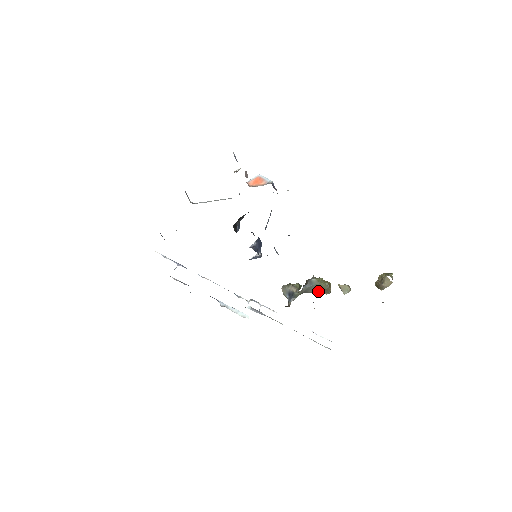
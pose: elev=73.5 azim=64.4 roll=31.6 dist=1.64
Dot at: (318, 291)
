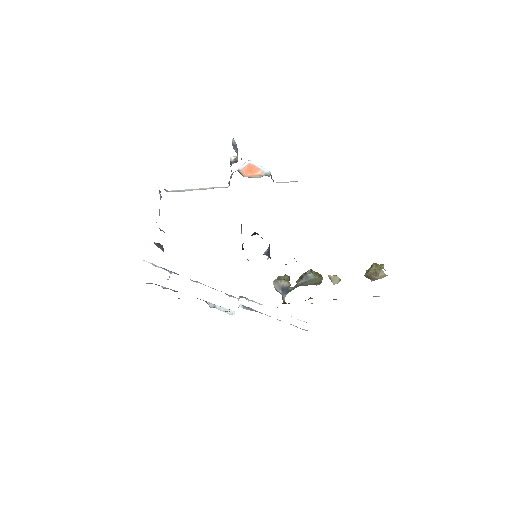
Dot at: (311, 284)
